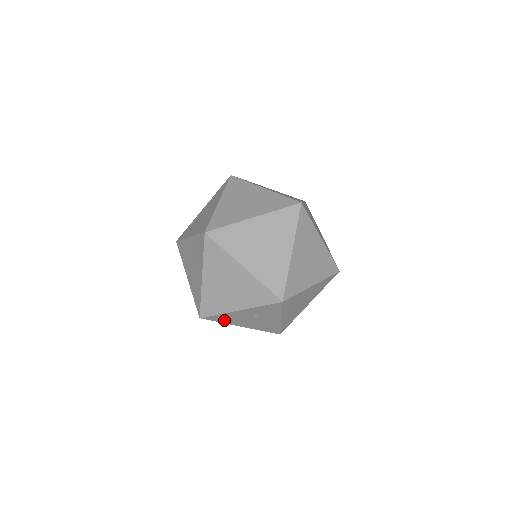
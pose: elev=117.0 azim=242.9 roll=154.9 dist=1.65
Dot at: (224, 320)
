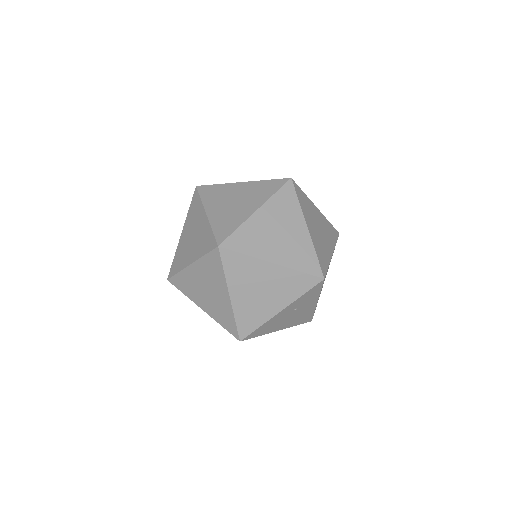
Dot at: (263, 331)
